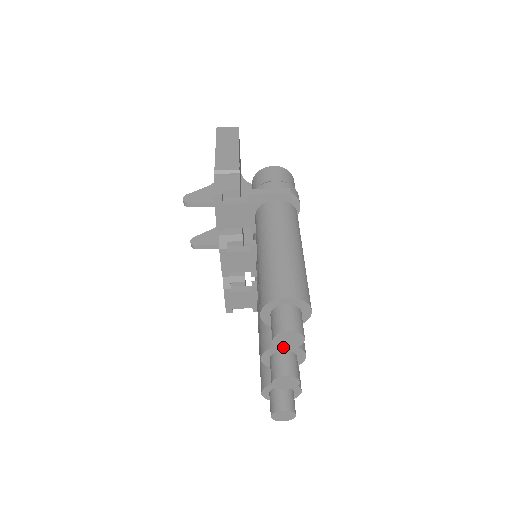
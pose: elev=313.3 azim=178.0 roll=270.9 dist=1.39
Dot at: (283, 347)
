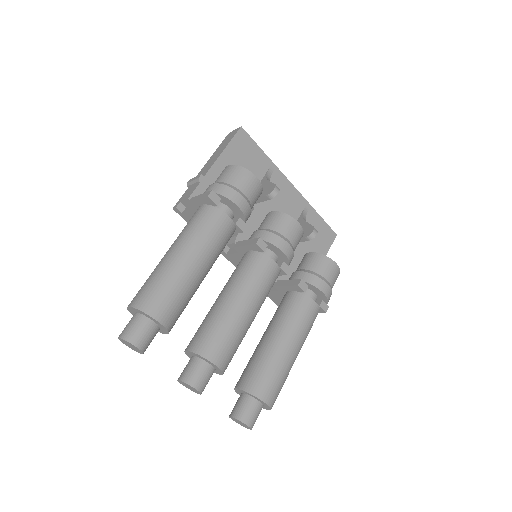
Dot at: (138, 351)
